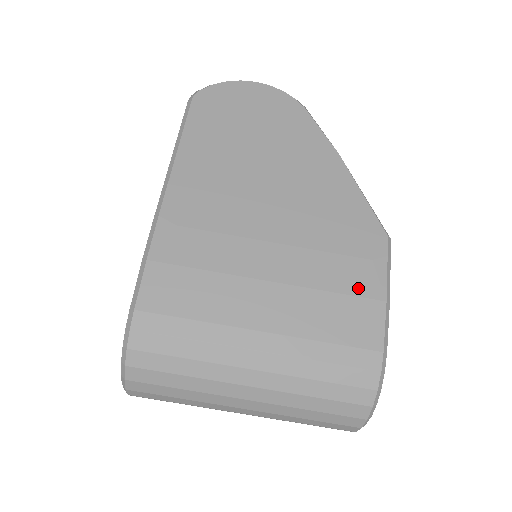
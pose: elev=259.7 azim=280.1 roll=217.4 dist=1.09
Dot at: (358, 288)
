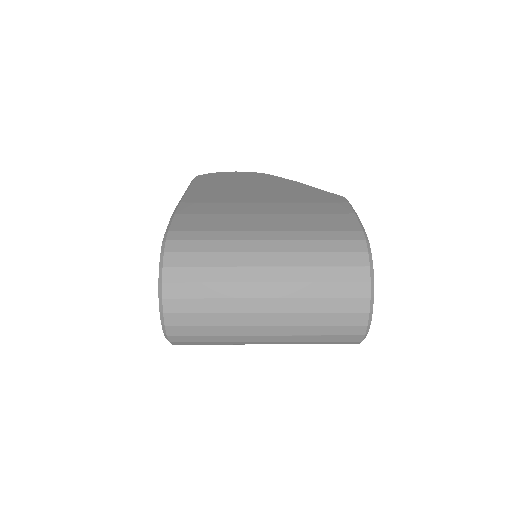
Dot at: (332, 211)
